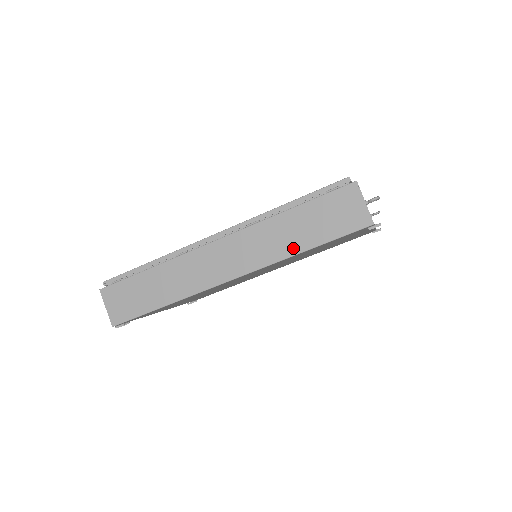
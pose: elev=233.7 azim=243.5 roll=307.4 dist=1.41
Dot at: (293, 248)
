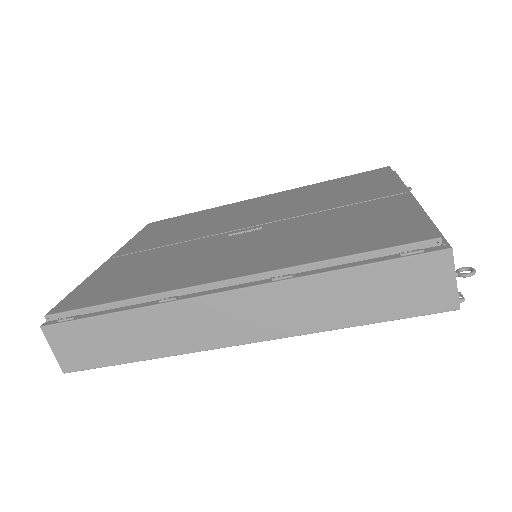
Dot at: (337, 320)
